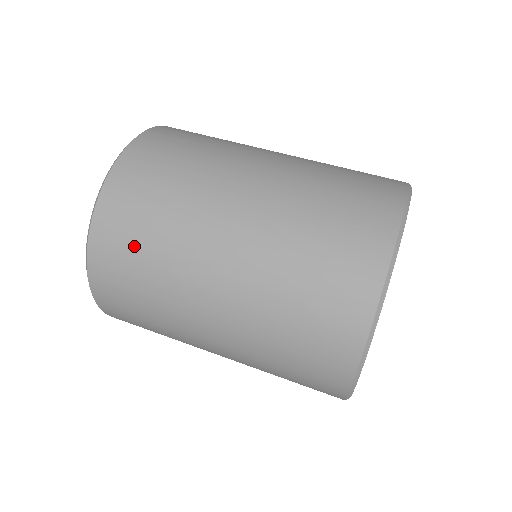
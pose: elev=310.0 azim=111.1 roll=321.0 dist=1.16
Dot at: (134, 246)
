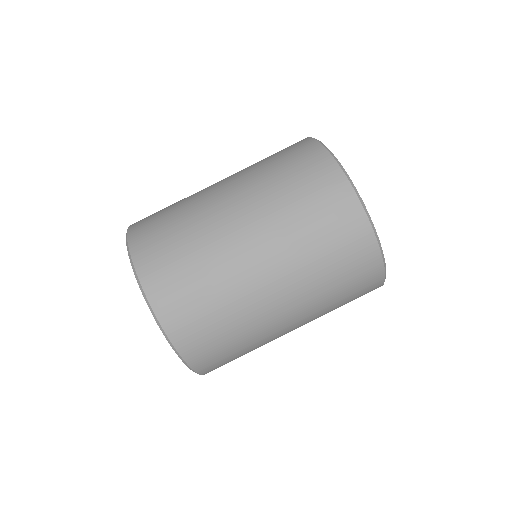
Dot at: (227, 352)
